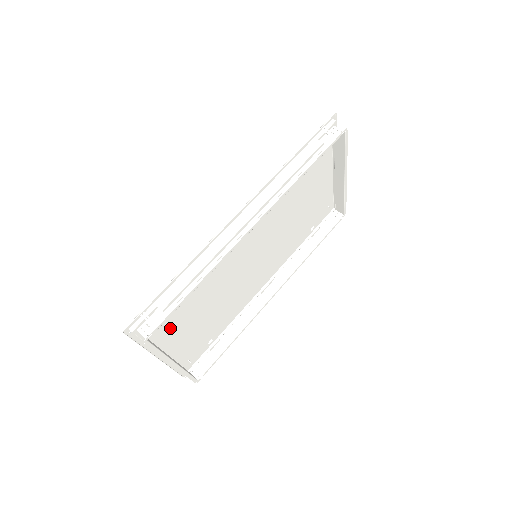
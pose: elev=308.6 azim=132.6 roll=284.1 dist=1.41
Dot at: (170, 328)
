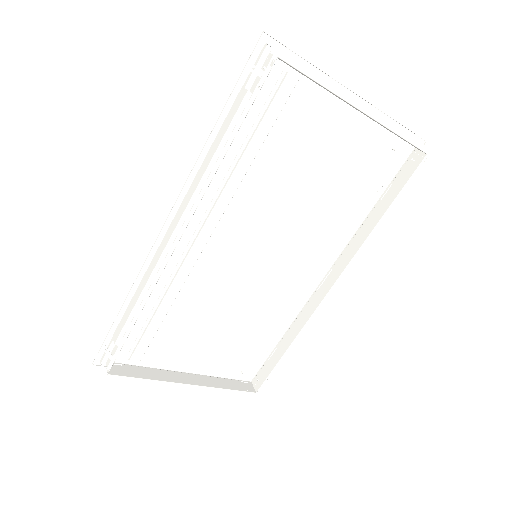
Dot at: (170, 350)
